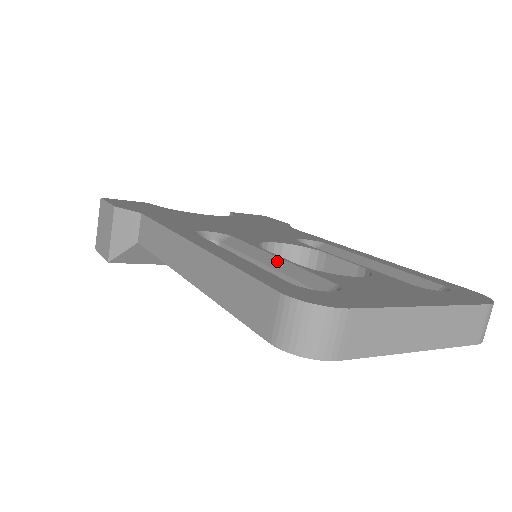
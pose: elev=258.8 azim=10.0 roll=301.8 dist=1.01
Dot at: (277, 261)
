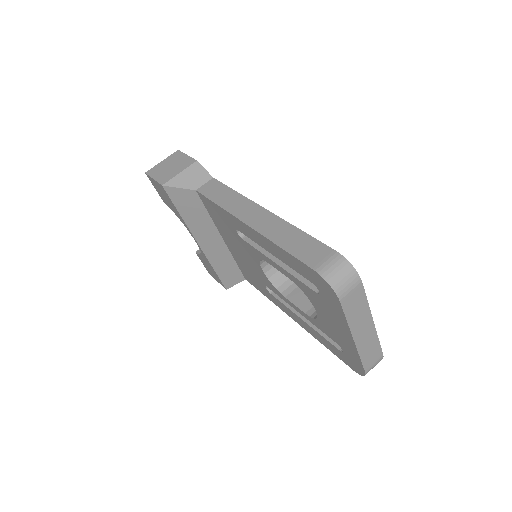
Dot at: occluded
